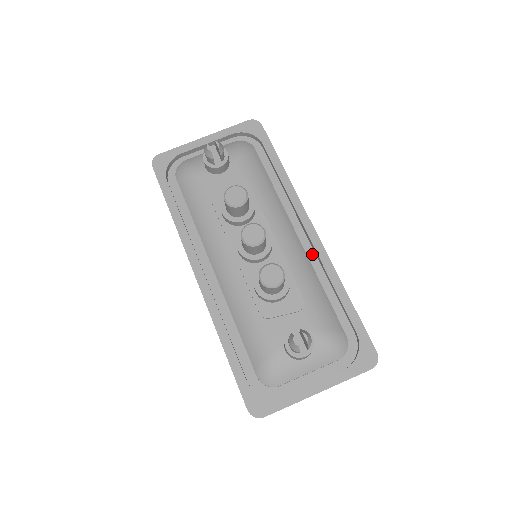
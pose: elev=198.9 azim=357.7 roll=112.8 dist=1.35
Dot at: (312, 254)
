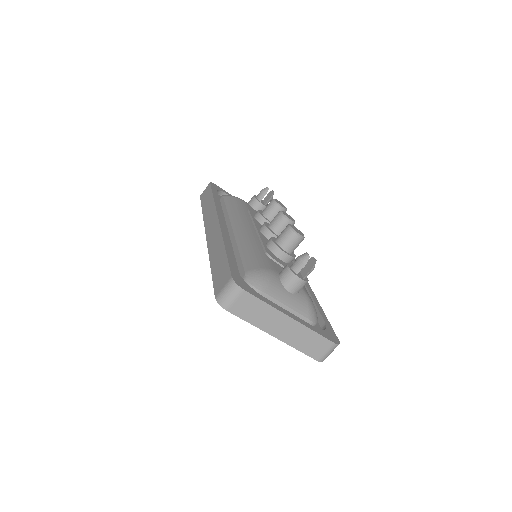
Dot at: occluded
